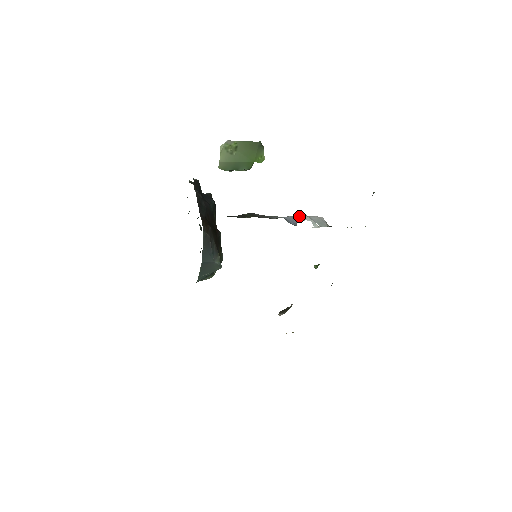
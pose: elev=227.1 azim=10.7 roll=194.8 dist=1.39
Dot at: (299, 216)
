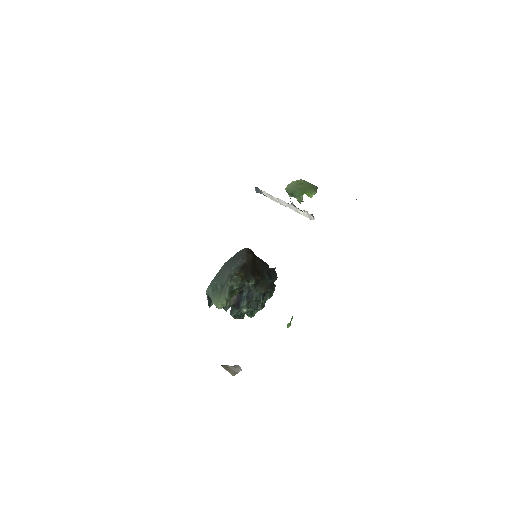
Dot at: (301, 210)
